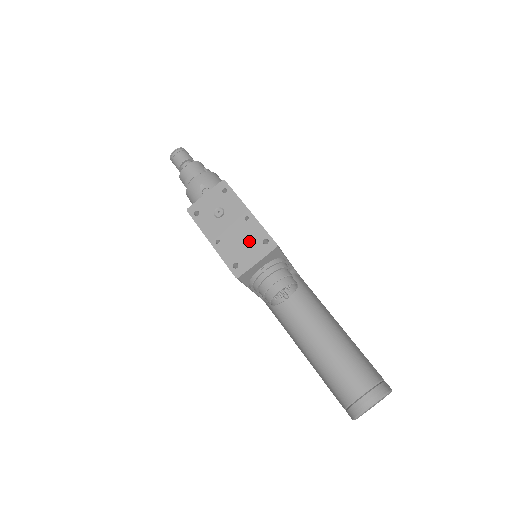
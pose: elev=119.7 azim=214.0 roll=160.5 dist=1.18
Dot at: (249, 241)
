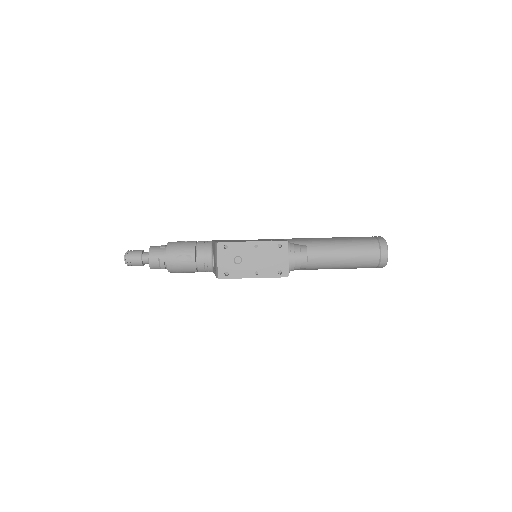
Dot at: (271, 255)
